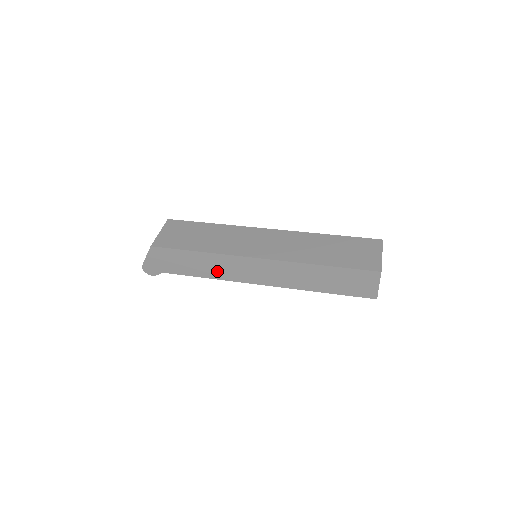
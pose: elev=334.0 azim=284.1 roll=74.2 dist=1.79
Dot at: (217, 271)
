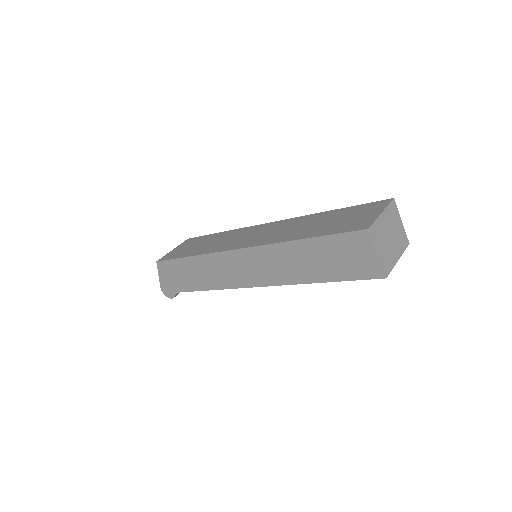
Dot at: (214, 278)
